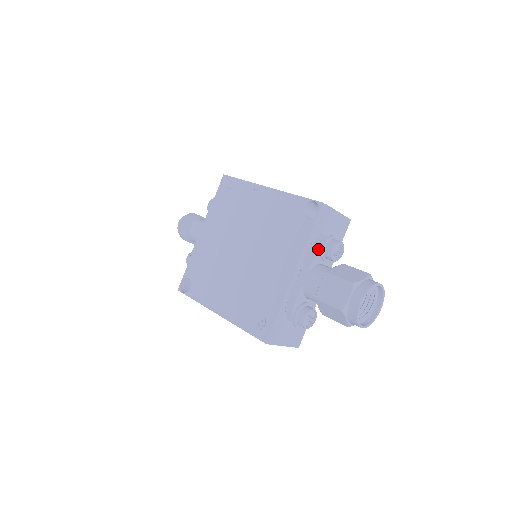
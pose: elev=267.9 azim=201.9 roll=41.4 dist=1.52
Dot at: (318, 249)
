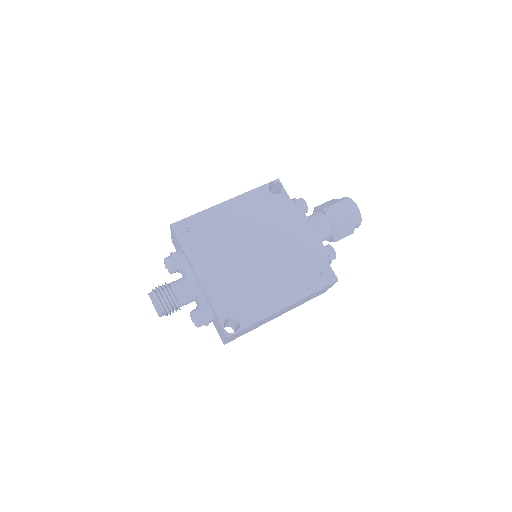
Dot at: (300, 207)
